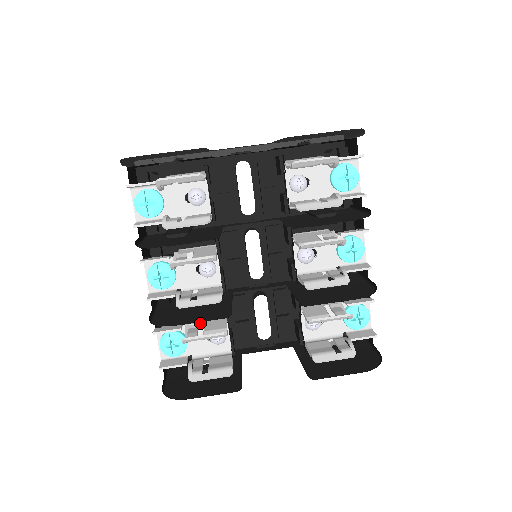
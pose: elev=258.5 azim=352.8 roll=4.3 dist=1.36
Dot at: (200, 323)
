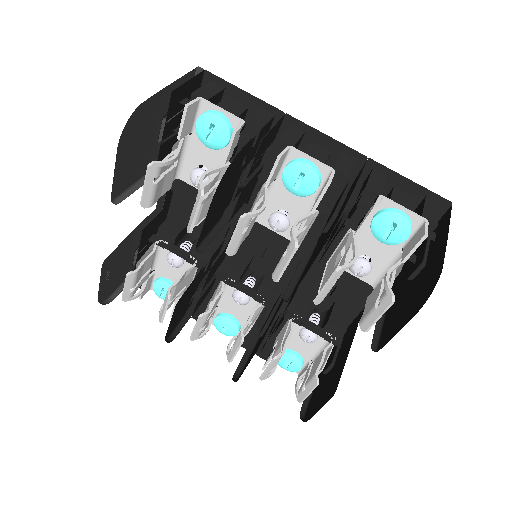
Dot at: (277, 342)
